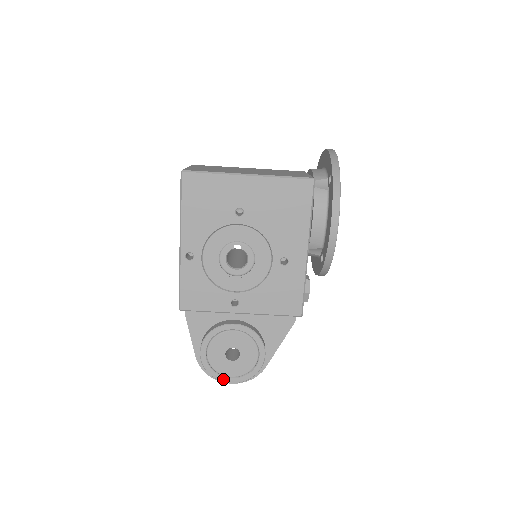
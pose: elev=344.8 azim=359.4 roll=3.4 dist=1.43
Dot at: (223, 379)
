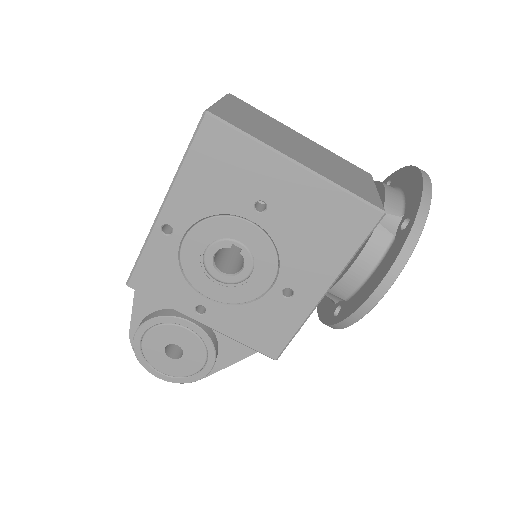
Dot at: (151, 370)
